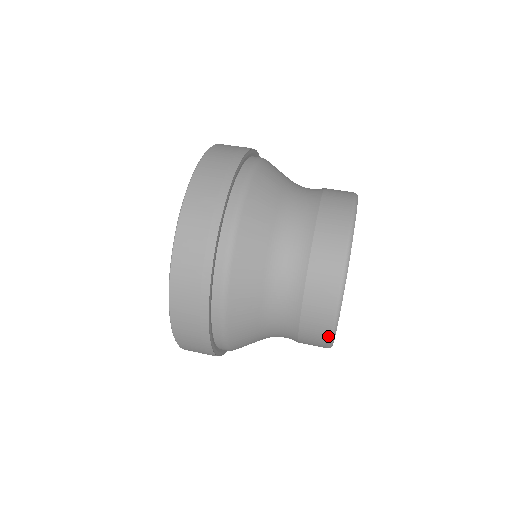
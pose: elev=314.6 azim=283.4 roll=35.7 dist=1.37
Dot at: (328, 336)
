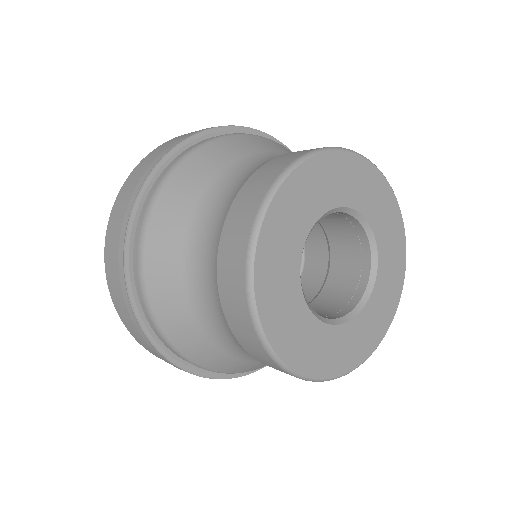
Dot at: (263, 349)
